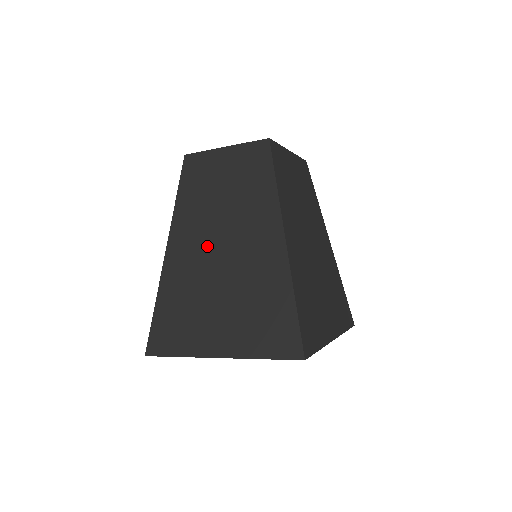
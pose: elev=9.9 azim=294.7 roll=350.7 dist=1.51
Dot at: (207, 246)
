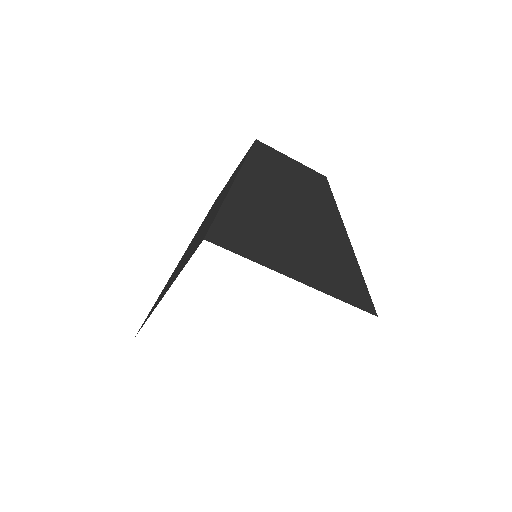
Dot at: (280, 200)
